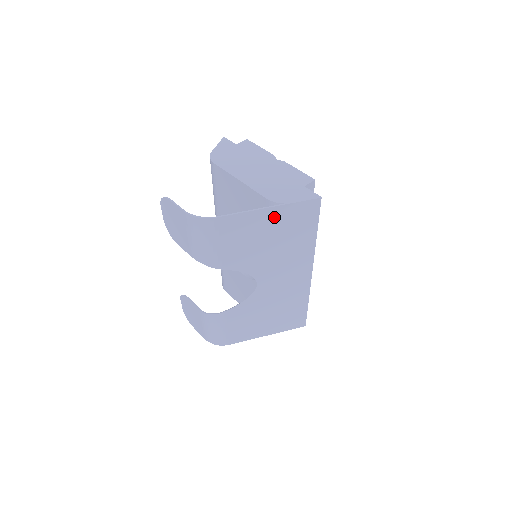
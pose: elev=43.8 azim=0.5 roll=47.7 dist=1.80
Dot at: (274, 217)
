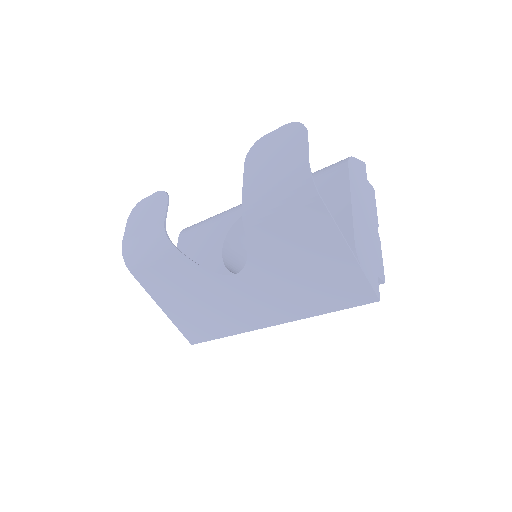
Dot at: (339, 261)
